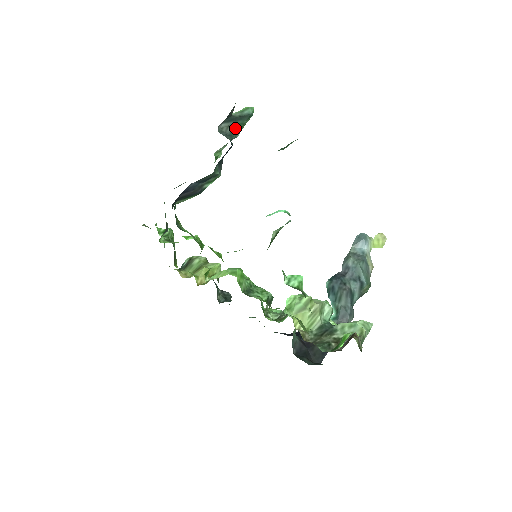
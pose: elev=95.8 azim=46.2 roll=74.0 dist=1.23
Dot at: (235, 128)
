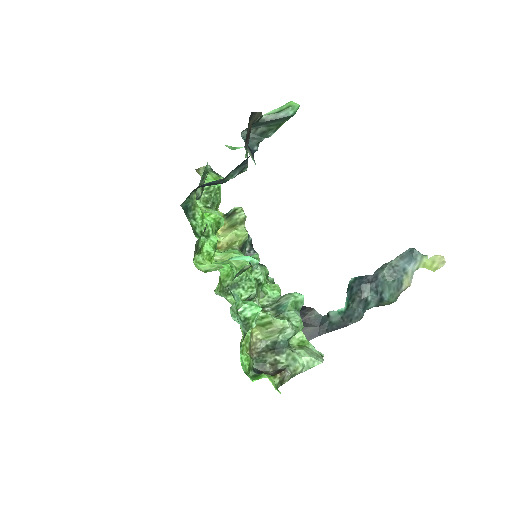
Dot at: (267, 129)
